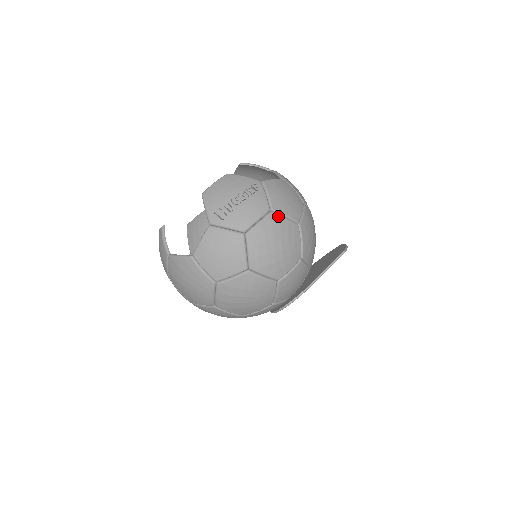
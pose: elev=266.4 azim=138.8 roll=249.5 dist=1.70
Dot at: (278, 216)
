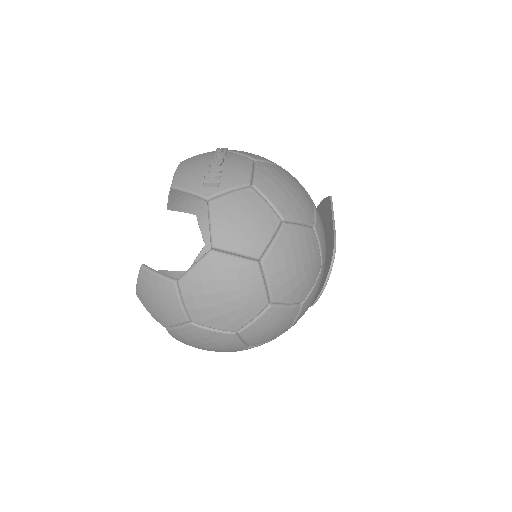
Dot at: (265, 163)
